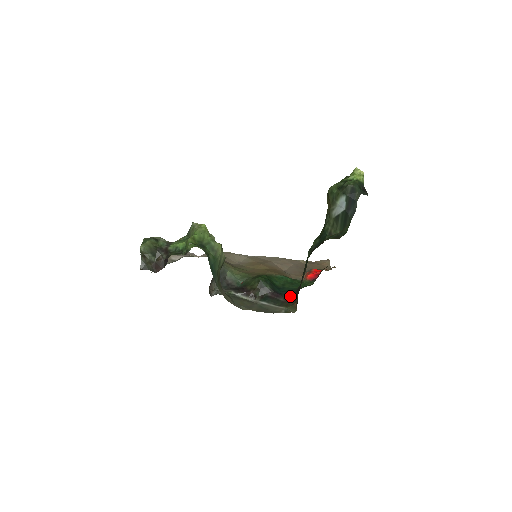
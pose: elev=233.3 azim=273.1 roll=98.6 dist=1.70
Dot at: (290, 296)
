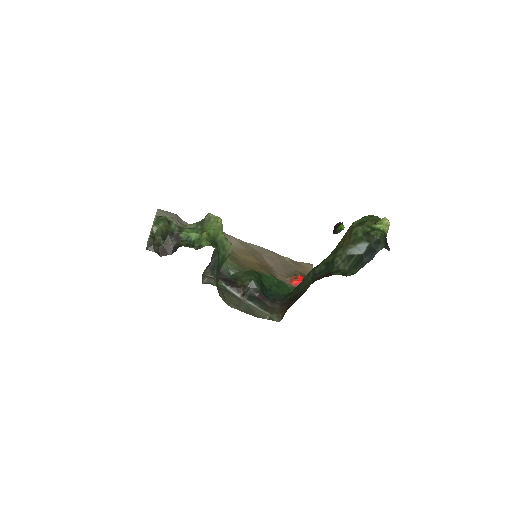
Dot at: (277, 303)
